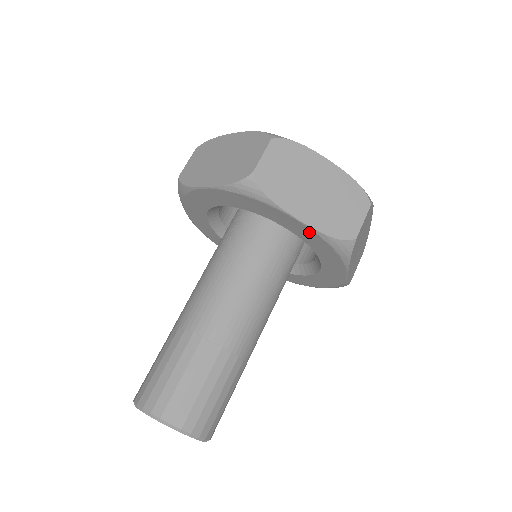
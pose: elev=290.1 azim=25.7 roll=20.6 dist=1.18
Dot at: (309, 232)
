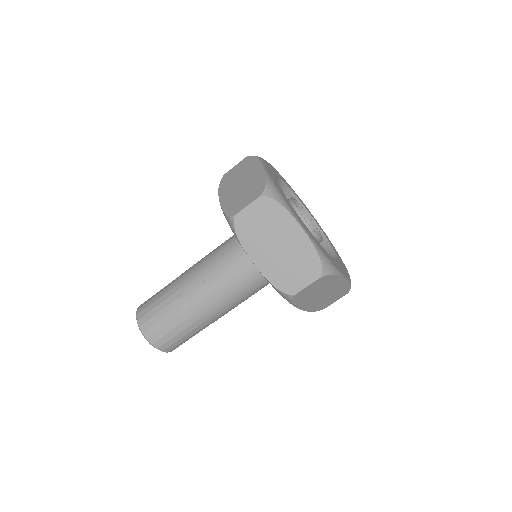
Dot at: occluded
